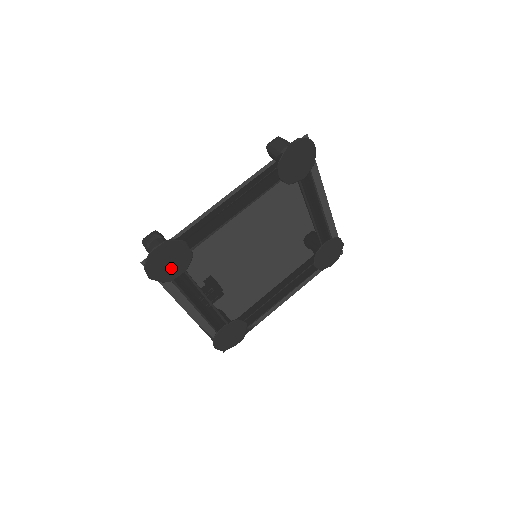
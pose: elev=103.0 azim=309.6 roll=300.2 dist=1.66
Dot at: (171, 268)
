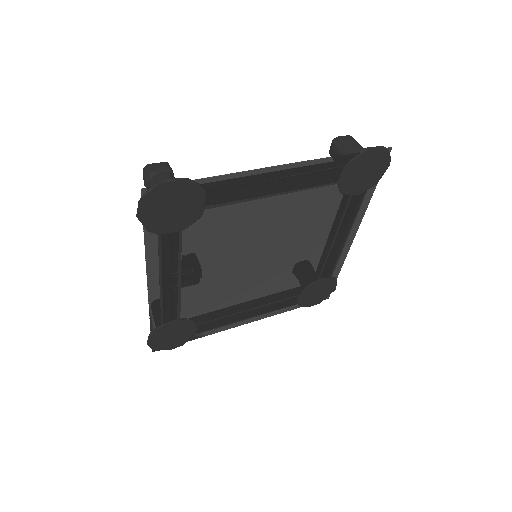
Dot at: (169, 218)
